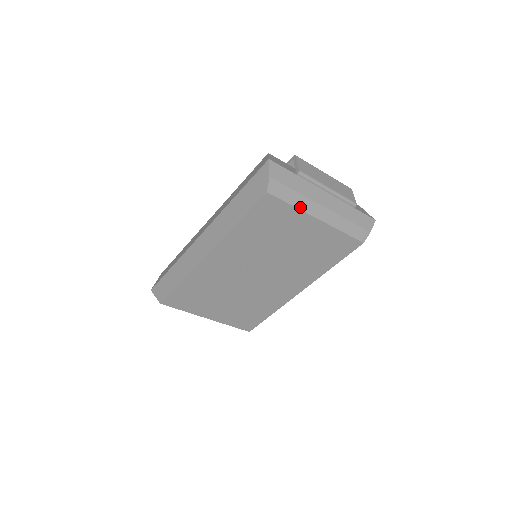
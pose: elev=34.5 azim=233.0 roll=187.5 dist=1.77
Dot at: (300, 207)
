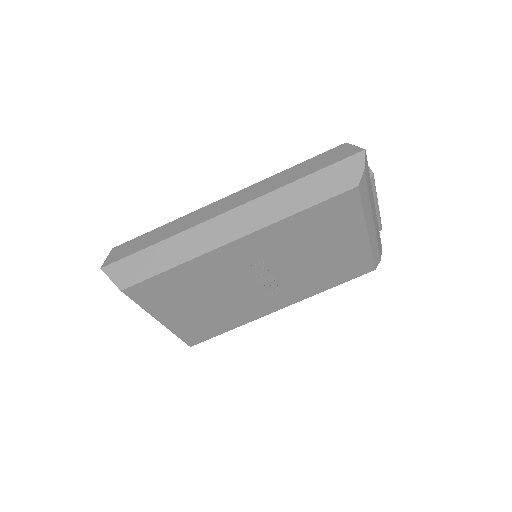
Dot at: (365, 214)
